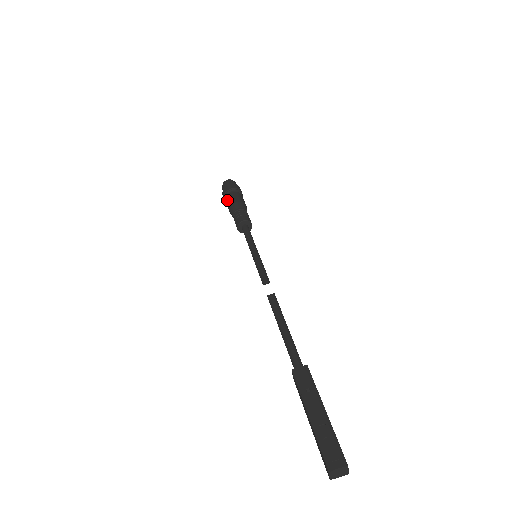
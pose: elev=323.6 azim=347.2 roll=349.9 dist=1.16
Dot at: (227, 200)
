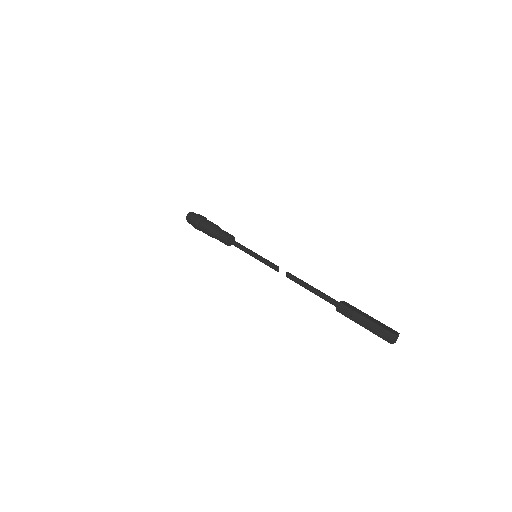
Dot at: occluded
